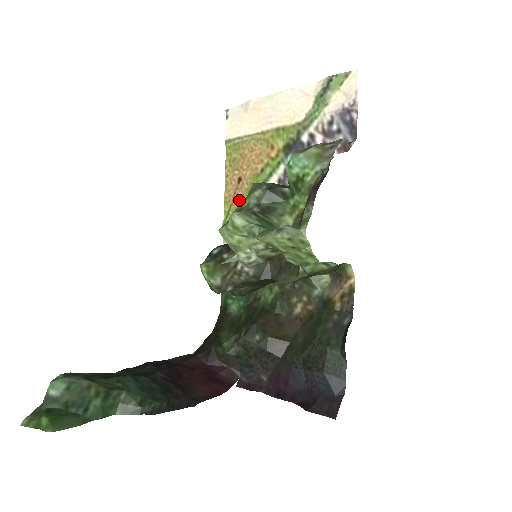
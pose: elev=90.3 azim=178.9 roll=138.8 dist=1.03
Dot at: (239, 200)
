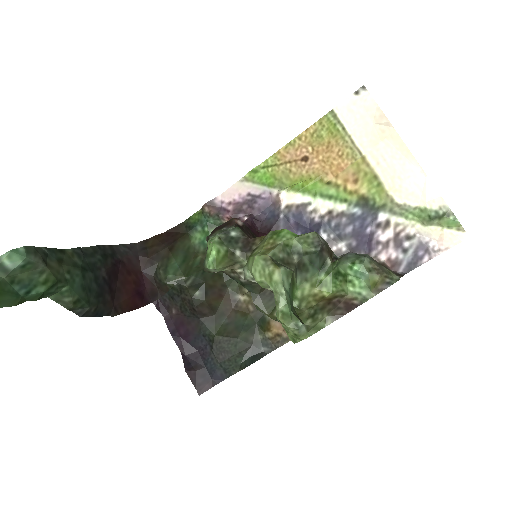
Dot at: (287, 172)
